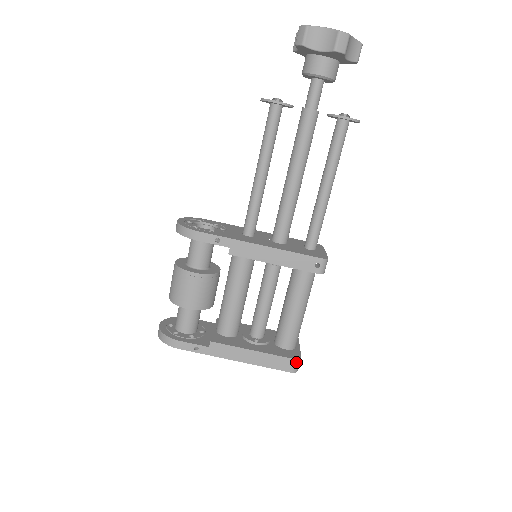
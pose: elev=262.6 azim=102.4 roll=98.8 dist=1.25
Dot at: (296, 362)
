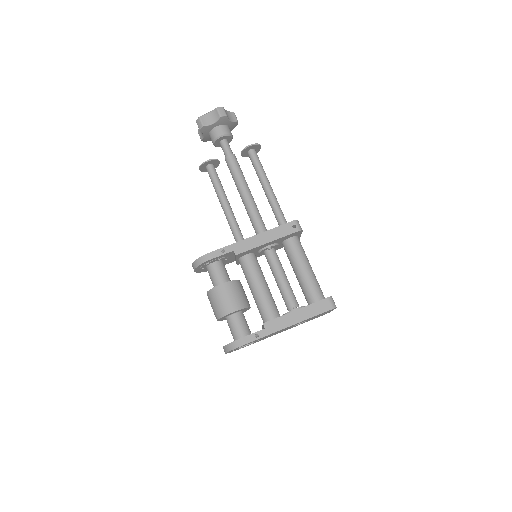
Dot at: (330, 299)
